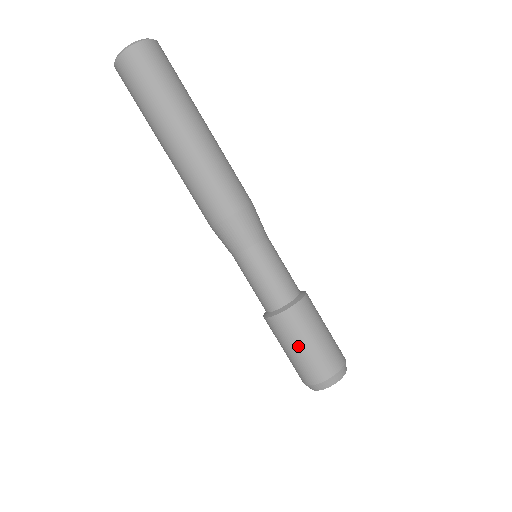
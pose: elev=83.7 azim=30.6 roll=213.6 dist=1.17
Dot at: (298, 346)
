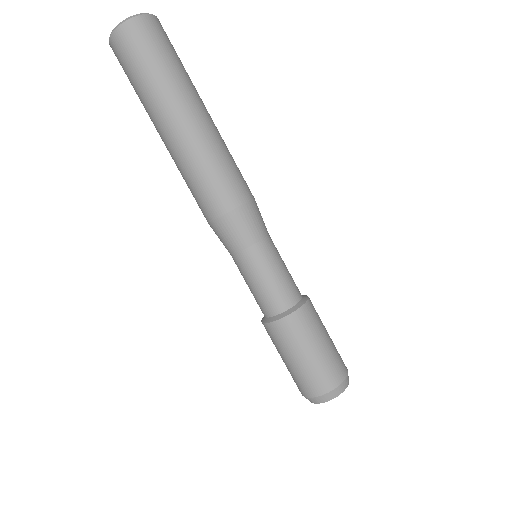
Dot at: (316, 346)
